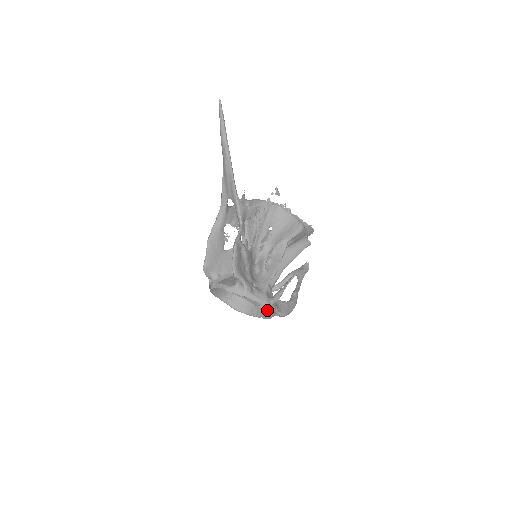
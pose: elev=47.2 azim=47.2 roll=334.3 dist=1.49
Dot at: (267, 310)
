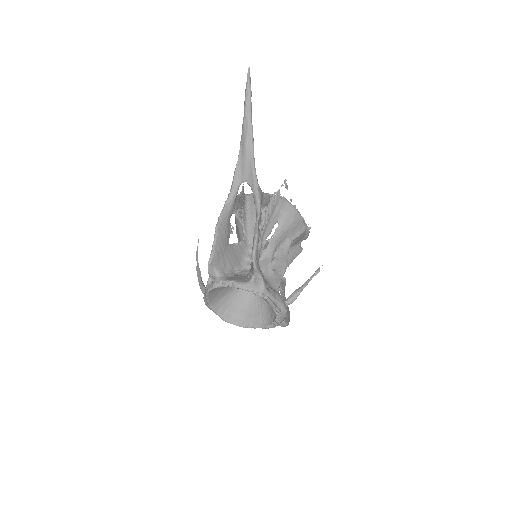
Dot at: (280, 314)
